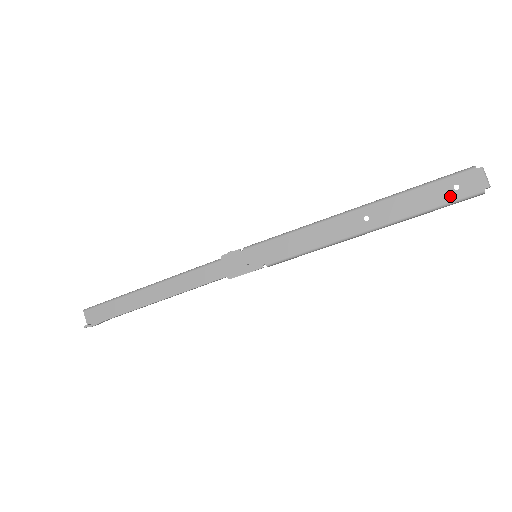
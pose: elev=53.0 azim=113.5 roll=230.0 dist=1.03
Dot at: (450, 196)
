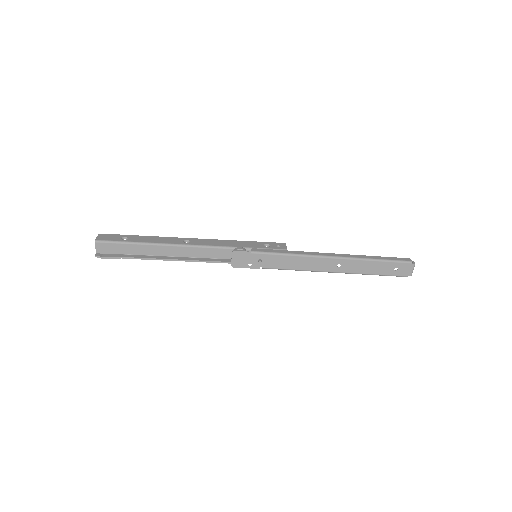
Dot at: (390, 272)
